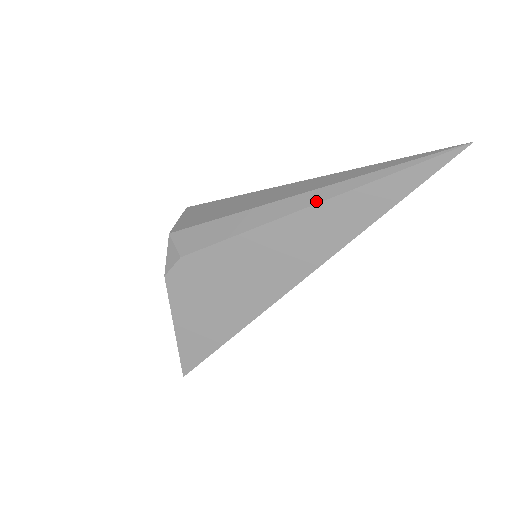
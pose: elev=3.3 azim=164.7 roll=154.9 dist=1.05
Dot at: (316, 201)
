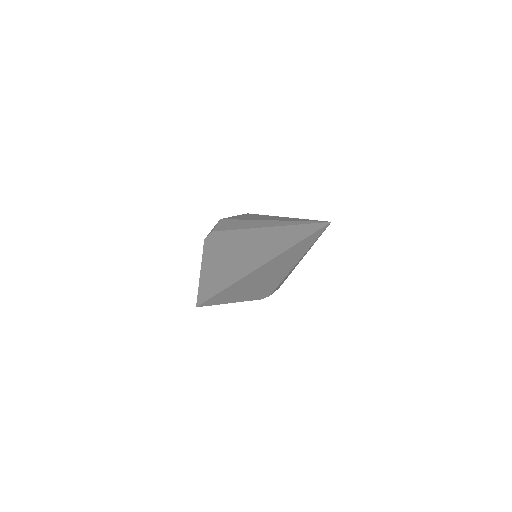
Dot at: (265, 226)
